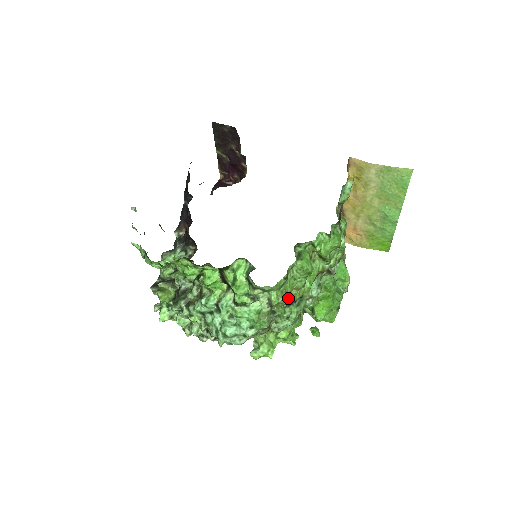
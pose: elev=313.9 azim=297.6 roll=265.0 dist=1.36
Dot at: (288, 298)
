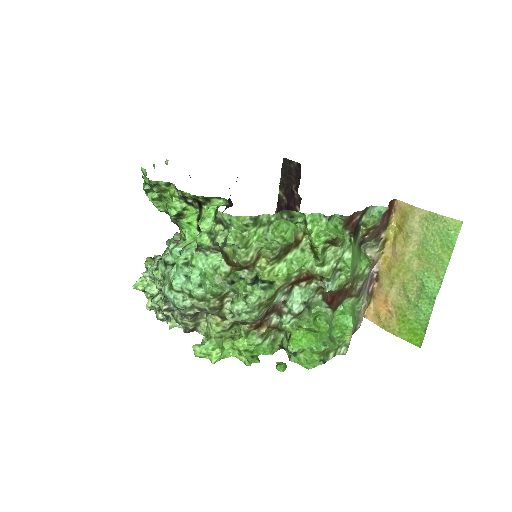
Dot at: (250, 256)
